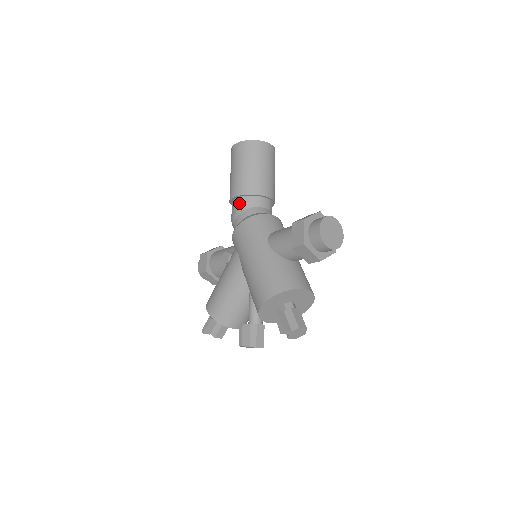
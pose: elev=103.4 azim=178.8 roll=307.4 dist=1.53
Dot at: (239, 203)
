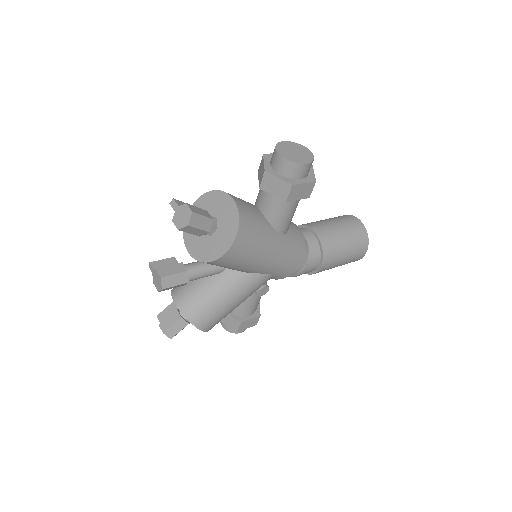
Dot at: occluded
